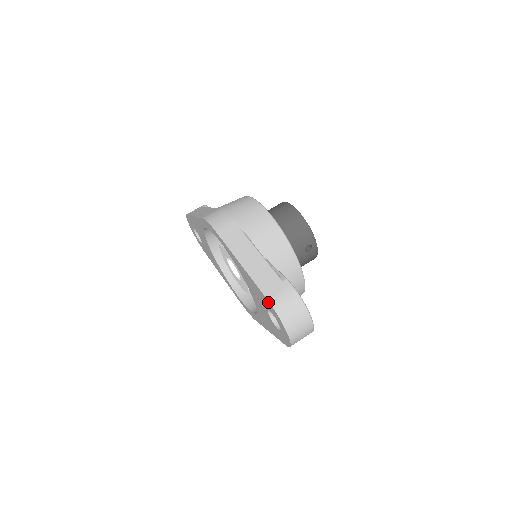
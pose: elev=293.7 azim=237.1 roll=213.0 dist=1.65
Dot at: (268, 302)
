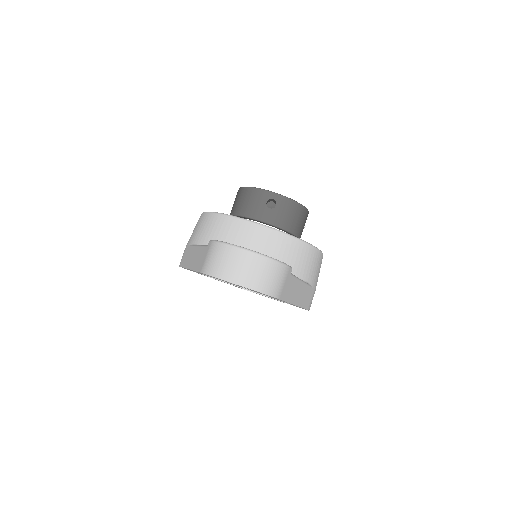
Dot at: occluded
